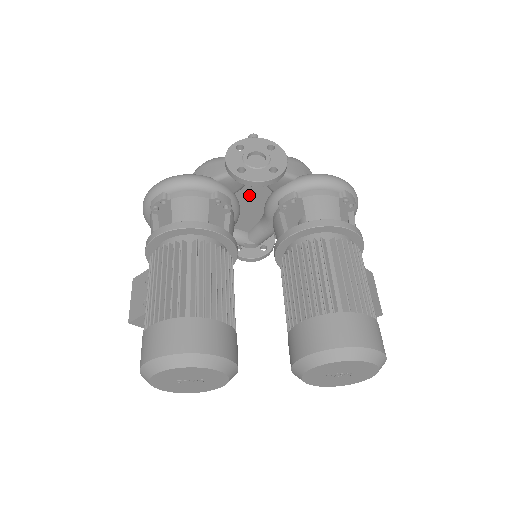
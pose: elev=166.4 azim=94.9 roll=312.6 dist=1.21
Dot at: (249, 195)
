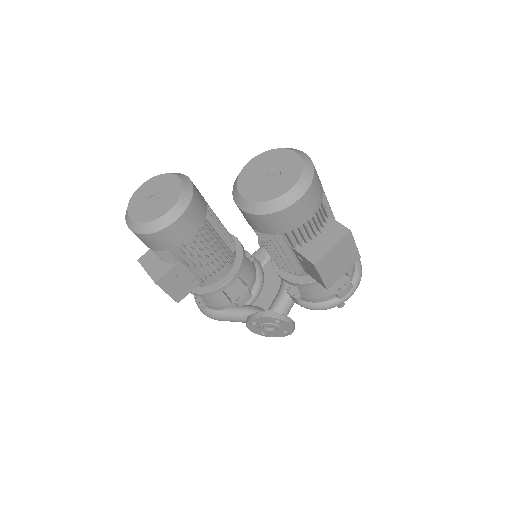
Dot at: (272, 269)
